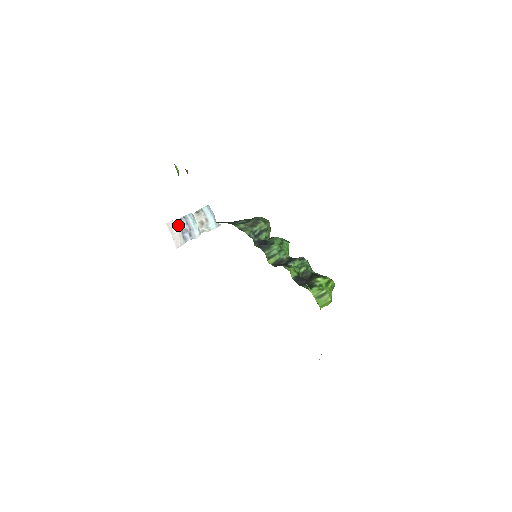
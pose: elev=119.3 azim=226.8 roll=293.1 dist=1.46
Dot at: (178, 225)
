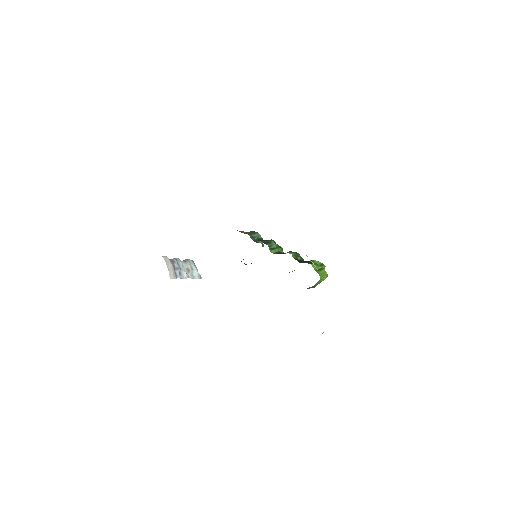
Dot at: (171, 262)
